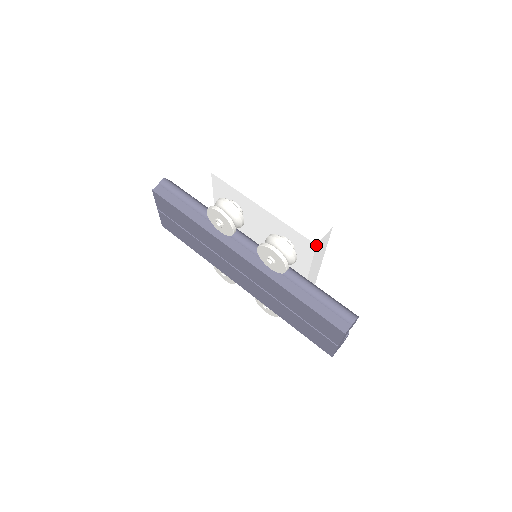
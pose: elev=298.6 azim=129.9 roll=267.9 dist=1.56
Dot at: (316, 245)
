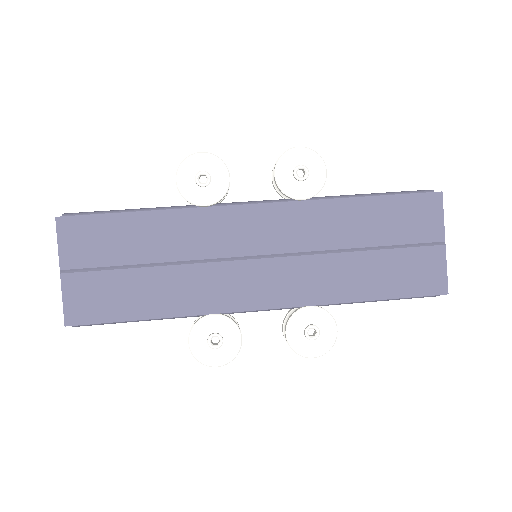
Dot at: (333, 136)
